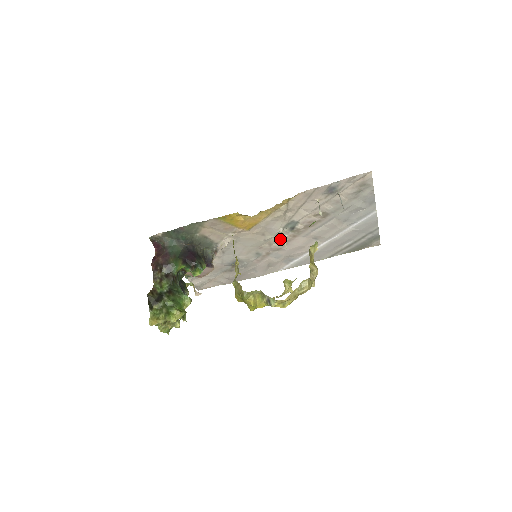
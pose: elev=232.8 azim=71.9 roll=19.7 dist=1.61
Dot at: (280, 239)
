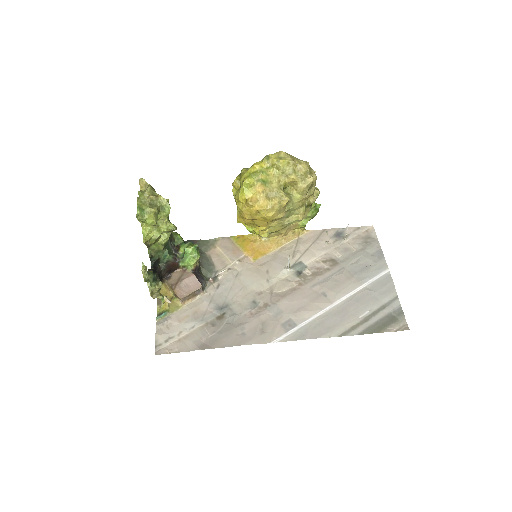
Dot at: (284, 284)
